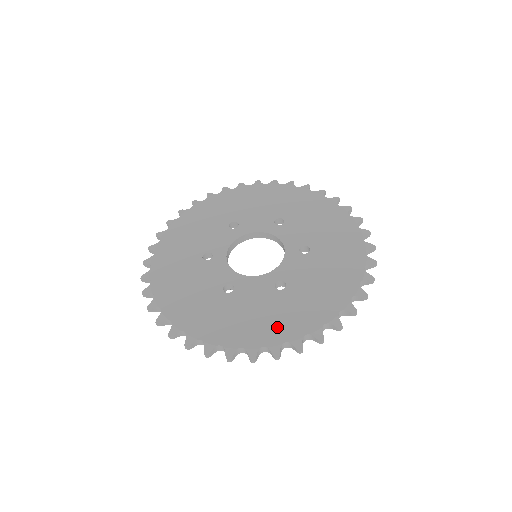
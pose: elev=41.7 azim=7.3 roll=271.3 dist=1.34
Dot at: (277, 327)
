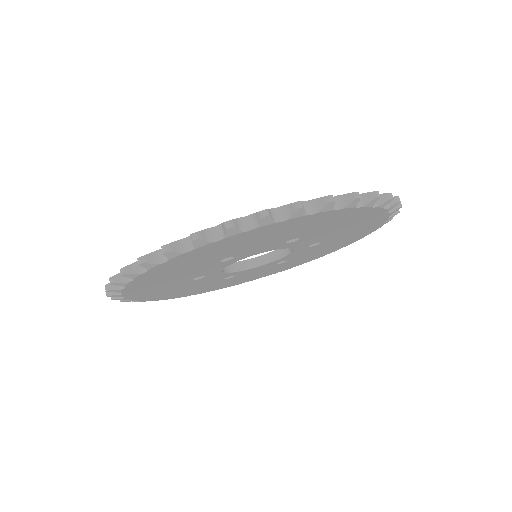
Dot at: occluded
